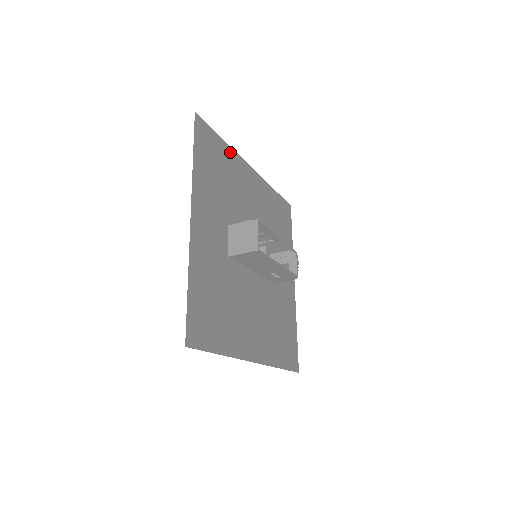
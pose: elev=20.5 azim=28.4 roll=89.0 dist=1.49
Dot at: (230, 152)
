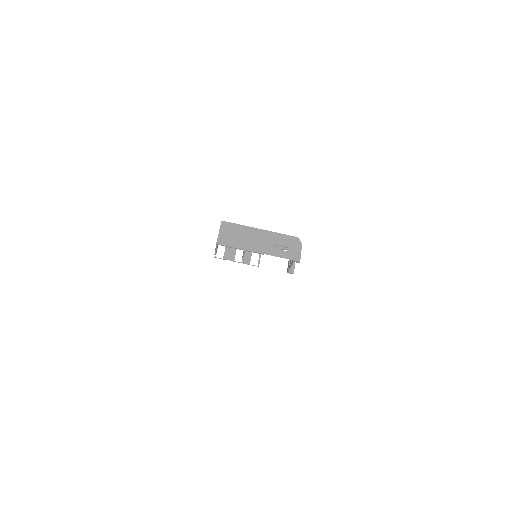
Dot at: occluded
